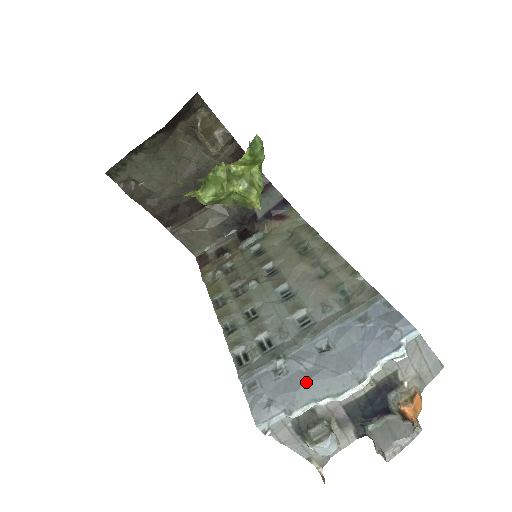
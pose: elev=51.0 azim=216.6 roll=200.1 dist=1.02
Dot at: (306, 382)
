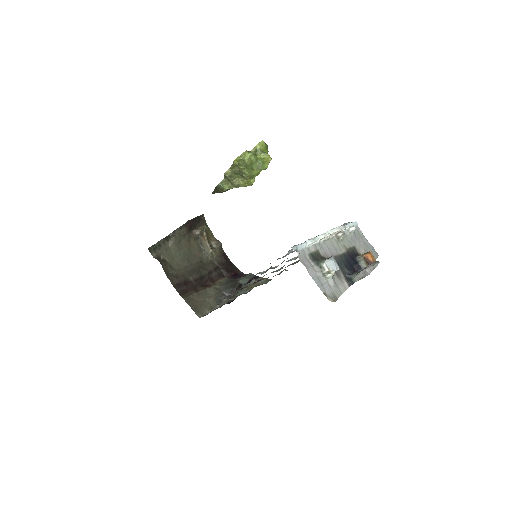
Dot at: occluded
